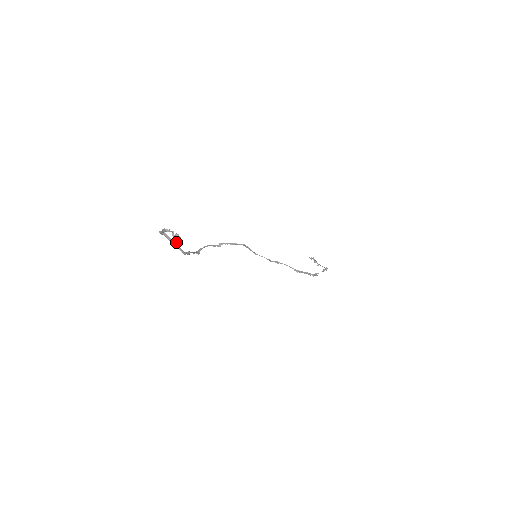
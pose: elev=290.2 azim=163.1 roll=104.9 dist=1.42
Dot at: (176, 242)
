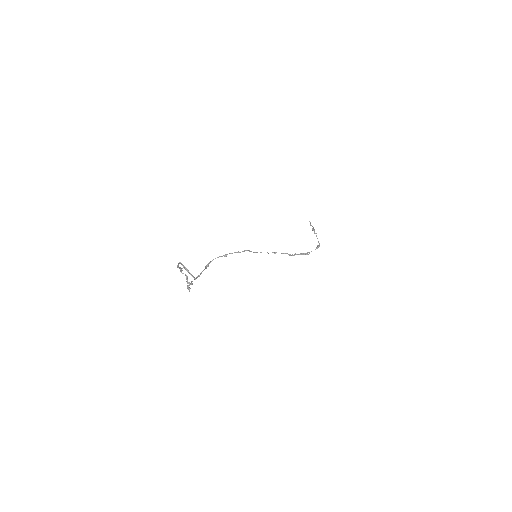
Dot at: occluded
